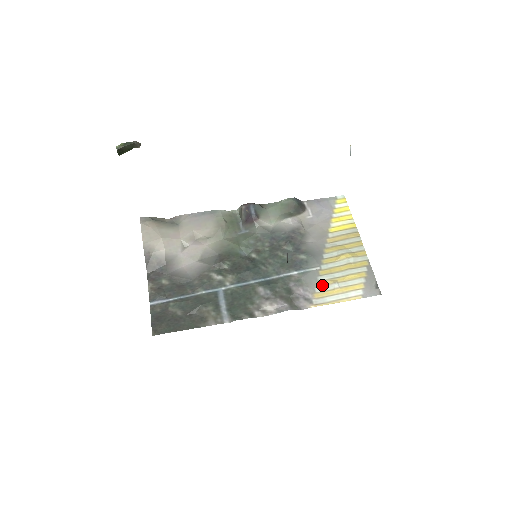
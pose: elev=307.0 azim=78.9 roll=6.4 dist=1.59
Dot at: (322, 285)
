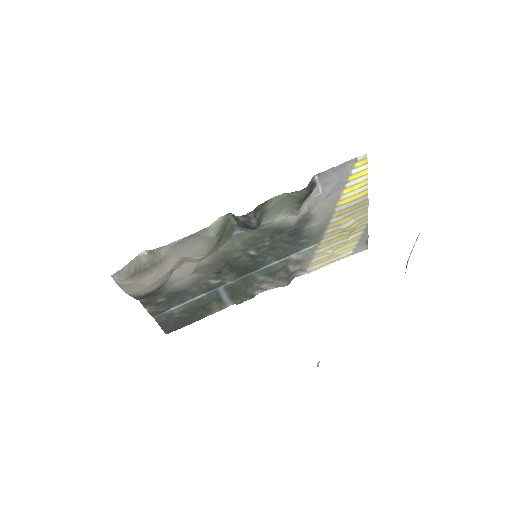
Dot at: (318, 256)
